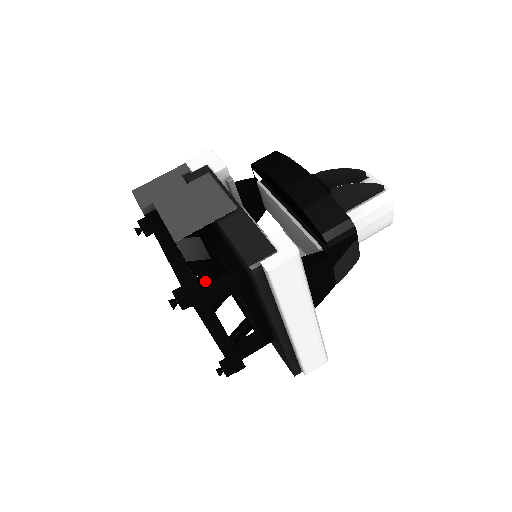
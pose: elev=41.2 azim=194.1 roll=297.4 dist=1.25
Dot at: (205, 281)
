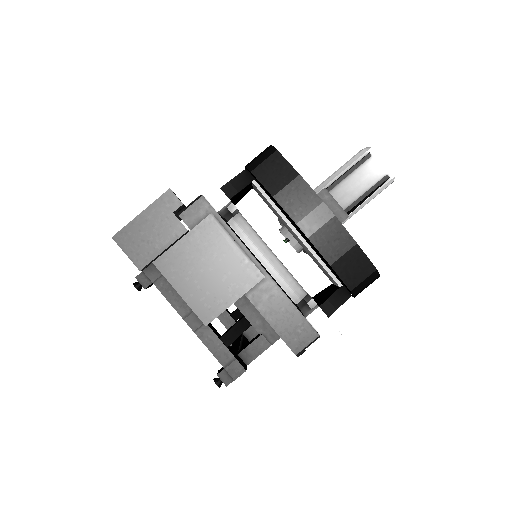
Dot at: occluded
